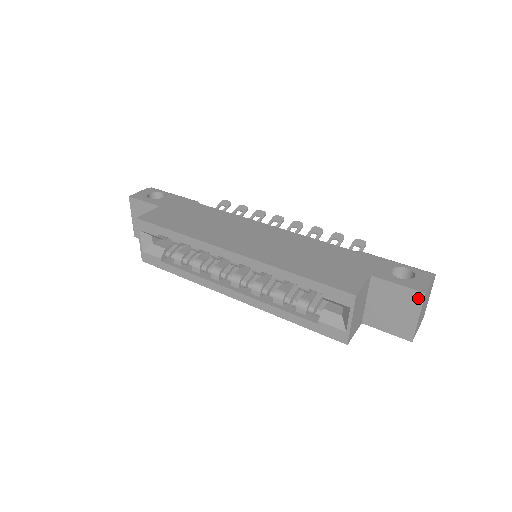
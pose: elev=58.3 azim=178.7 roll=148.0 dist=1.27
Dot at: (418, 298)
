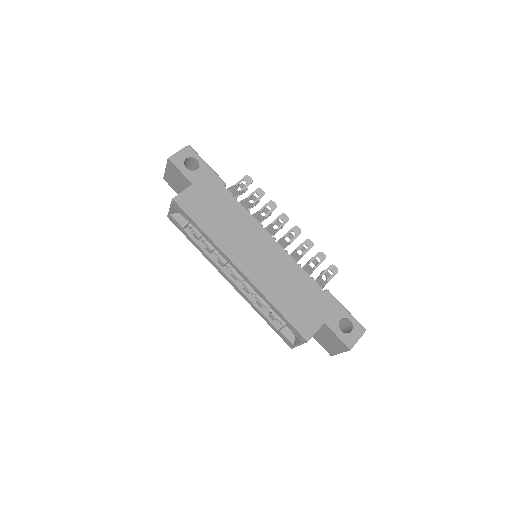
Dot at: (345, 348)
